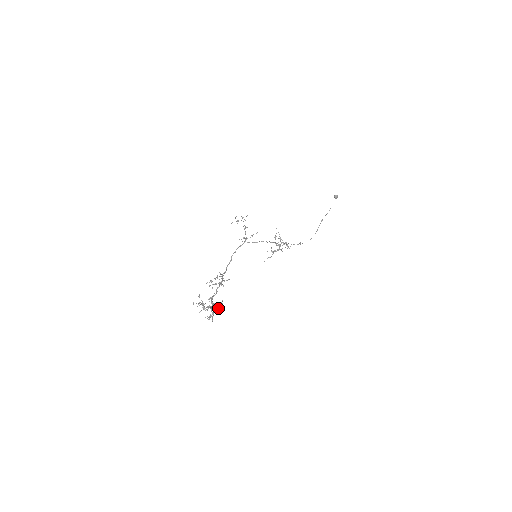
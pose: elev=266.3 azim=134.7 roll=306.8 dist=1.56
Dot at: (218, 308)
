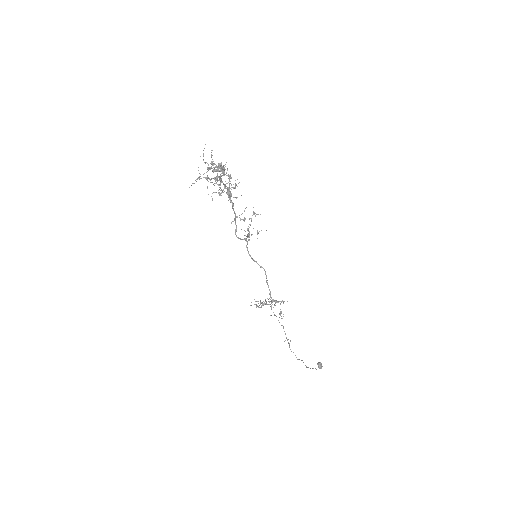
Dot at: (227, 183)
